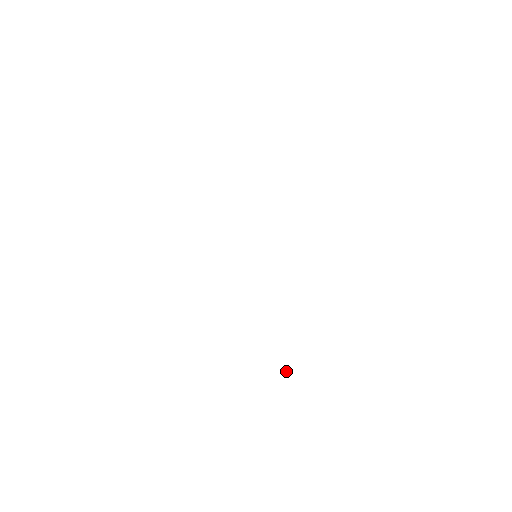
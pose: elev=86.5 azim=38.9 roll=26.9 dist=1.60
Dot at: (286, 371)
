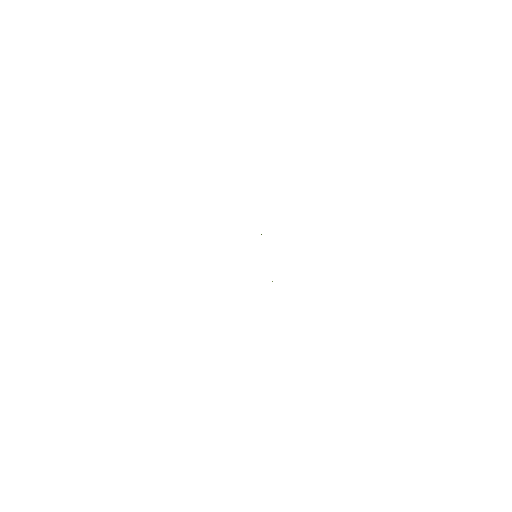
Dot at: occluded
